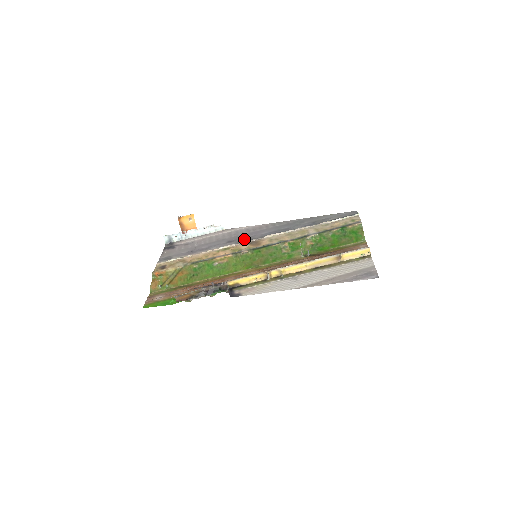
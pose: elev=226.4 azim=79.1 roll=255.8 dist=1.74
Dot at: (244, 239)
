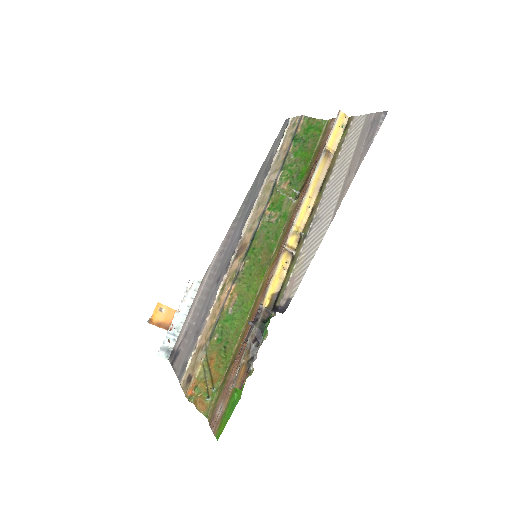
Dot at: (227, 261)
